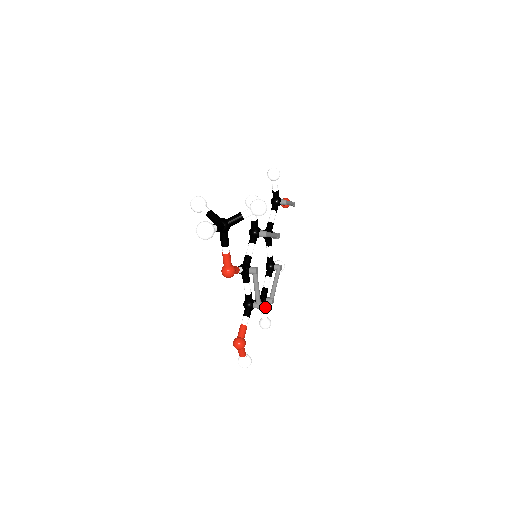
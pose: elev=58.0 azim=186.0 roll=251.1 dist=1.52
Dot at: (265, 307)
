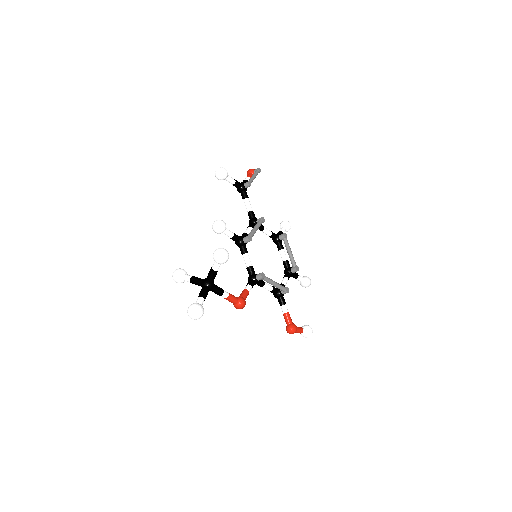
Dot at: (295, 275)
